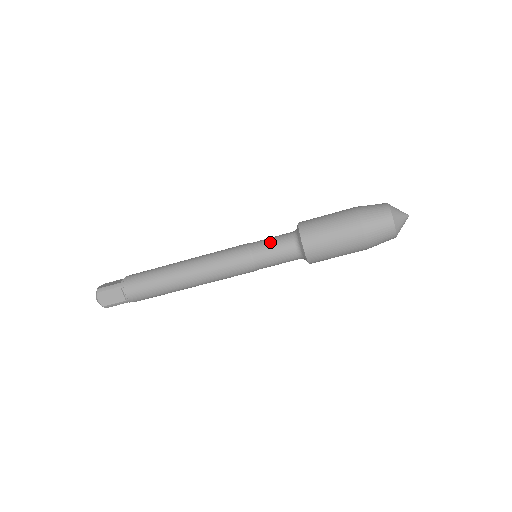
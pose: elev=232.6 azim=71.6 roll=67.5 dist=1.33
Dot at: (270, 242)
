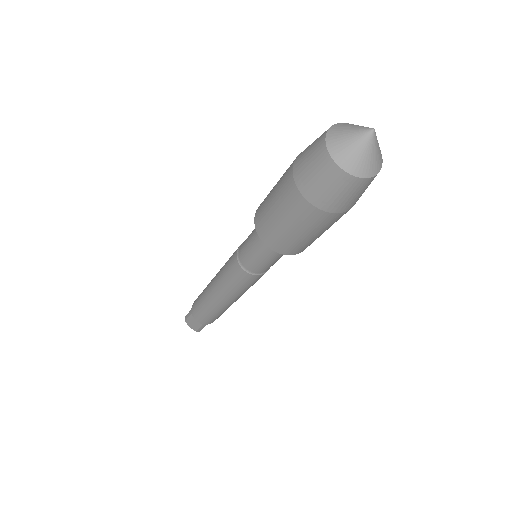
Dot at: (247, 241)
